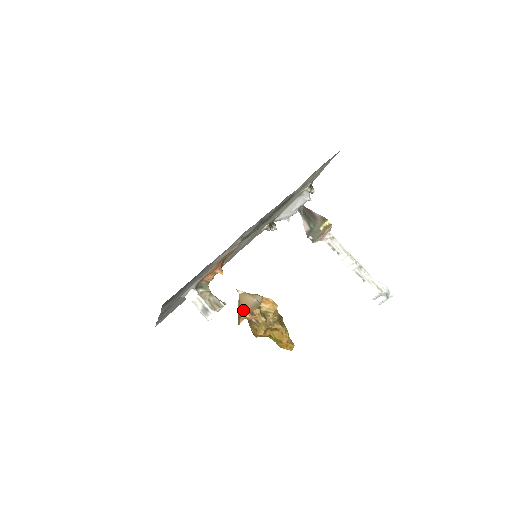
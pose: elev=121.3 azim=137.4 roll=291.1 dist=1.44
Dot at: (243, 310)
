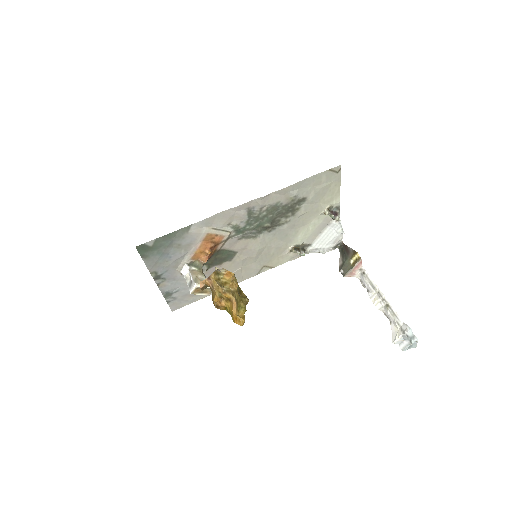
Dot at: occluded
